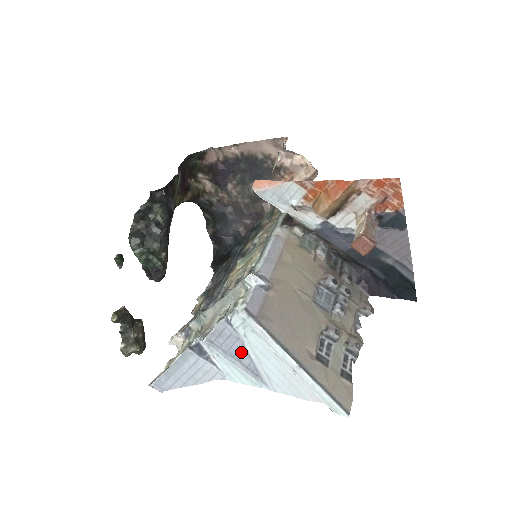
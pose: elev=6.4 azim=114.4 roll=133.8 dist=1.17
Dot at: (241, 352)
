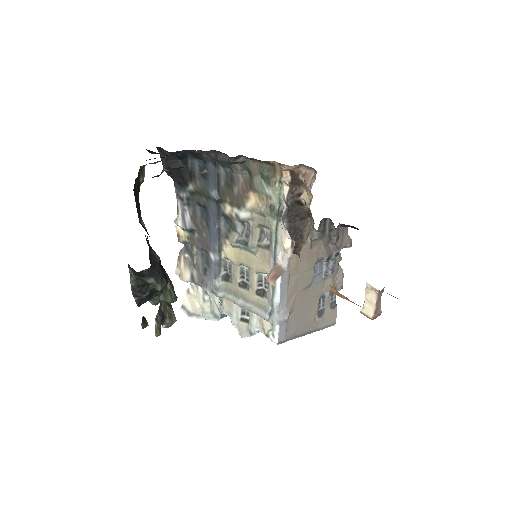
Dot at: occluded
